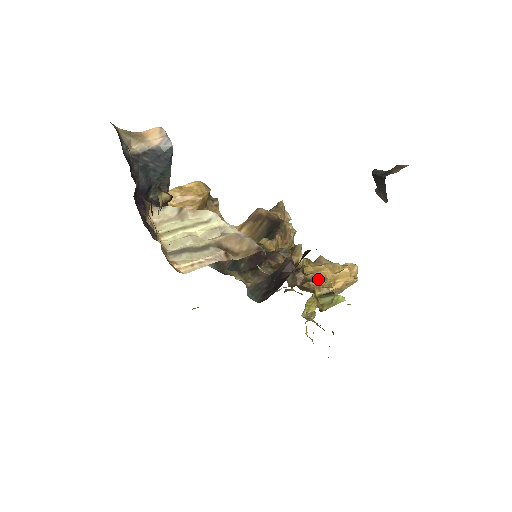
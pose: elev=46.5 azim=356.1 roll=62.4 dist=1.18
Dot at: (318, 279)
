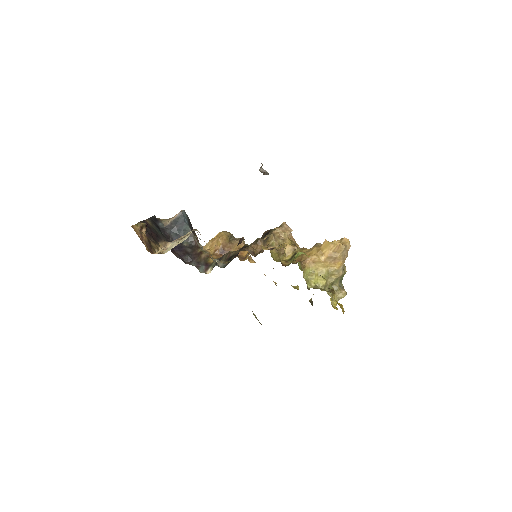
Dot at: (280, 247)
